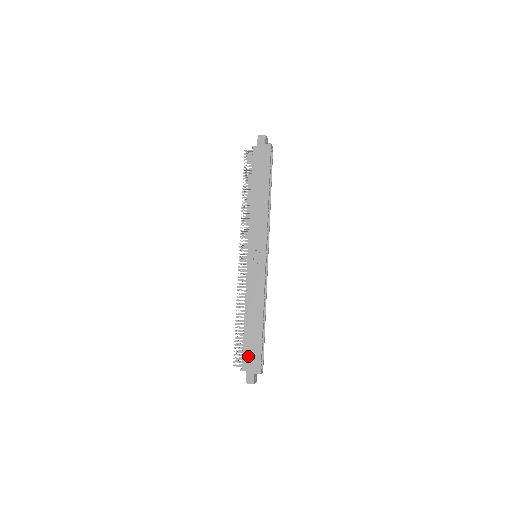
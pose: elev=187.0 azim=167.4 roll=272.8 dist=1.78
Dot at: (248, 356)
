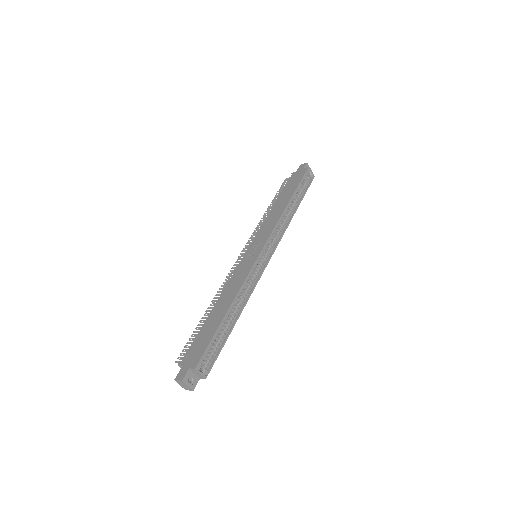
Dot at: (194, 348)
